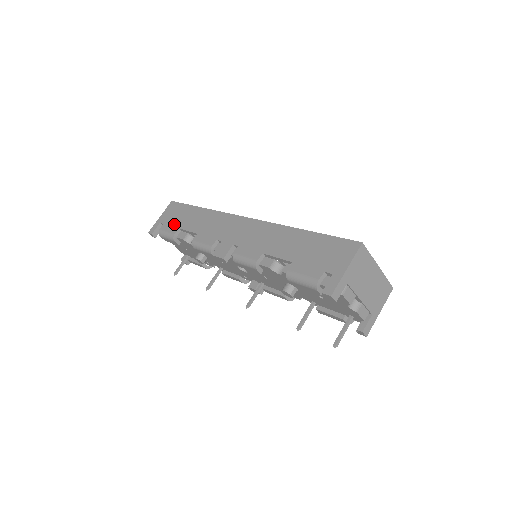
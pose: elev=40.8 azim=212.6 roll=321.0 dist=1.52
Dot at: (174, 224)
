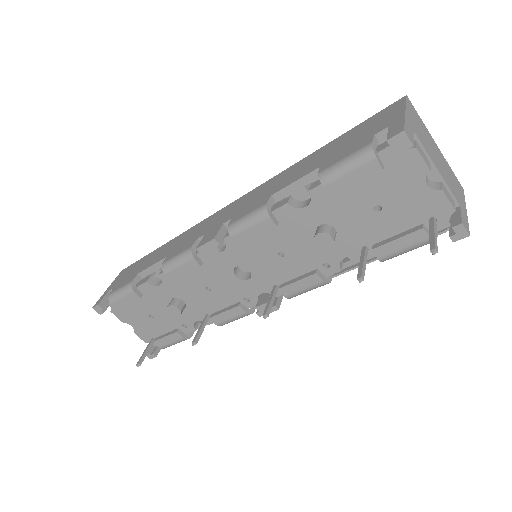
Dot at: (130, 276)
